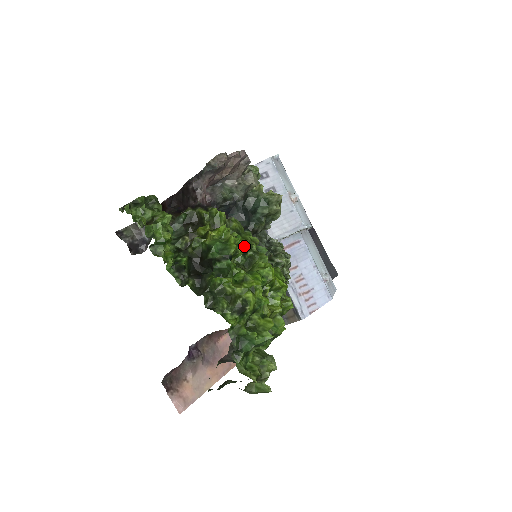
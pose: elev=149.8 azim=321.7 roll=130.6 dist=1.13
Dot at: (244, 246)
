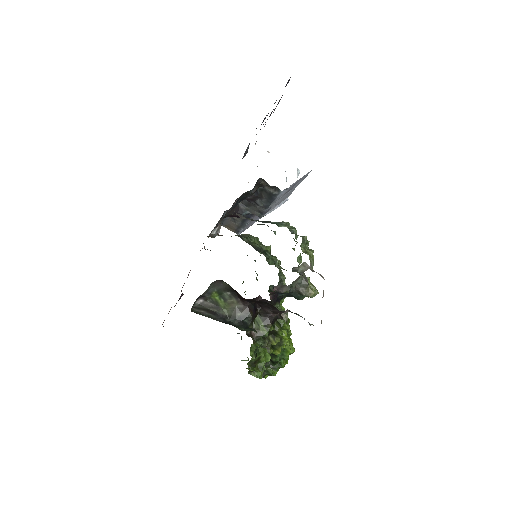
Dot at: occluded
